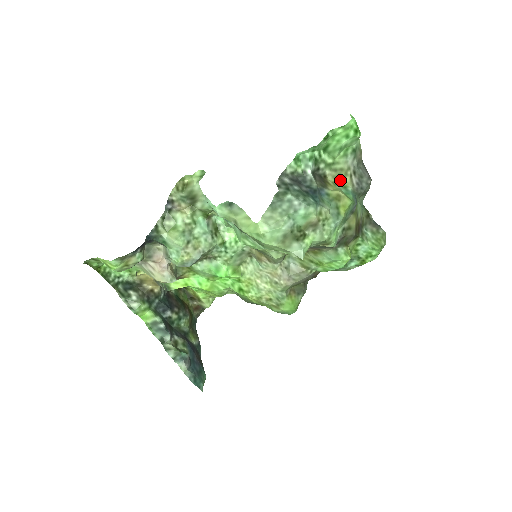
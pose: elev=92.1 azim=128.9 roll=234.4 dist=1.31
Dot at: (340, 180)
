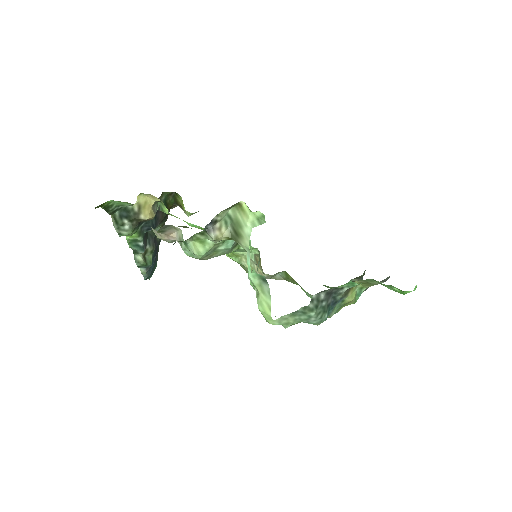
Dot at: (363, 284)
